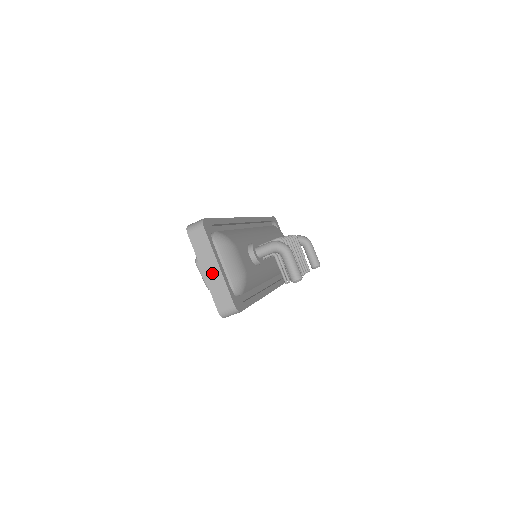
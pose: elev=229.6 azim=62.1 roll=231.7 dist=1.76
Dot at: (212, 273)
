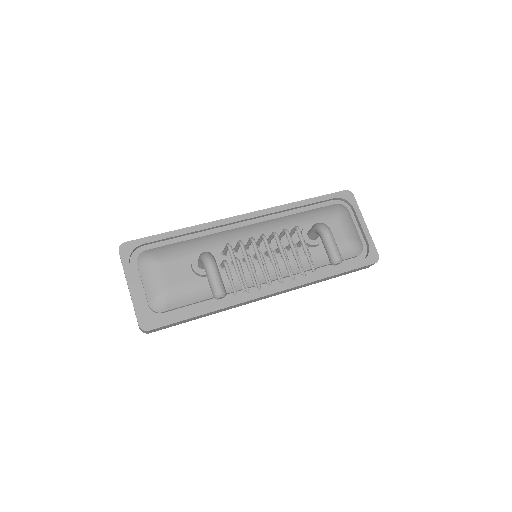
Dot at: occluded
